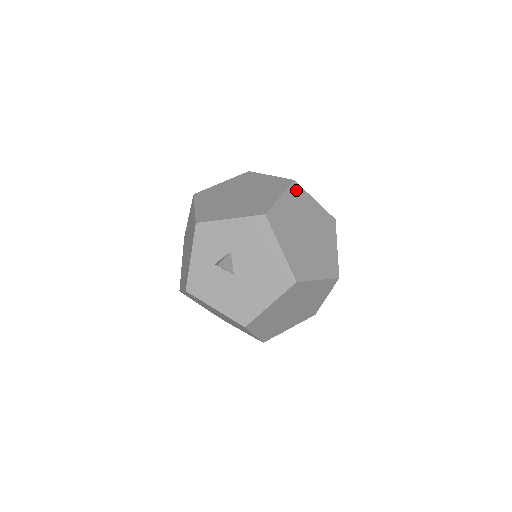
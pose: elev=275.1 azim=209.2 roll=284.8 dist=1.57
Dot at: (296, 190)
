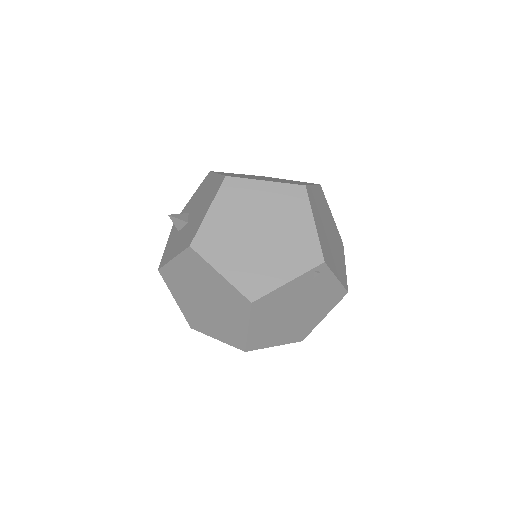
Dot at: occluded
